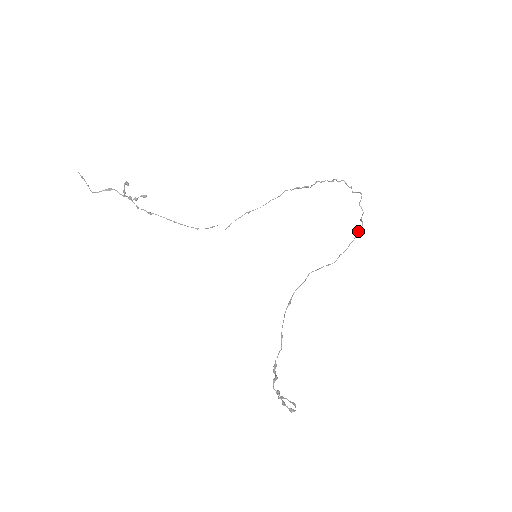
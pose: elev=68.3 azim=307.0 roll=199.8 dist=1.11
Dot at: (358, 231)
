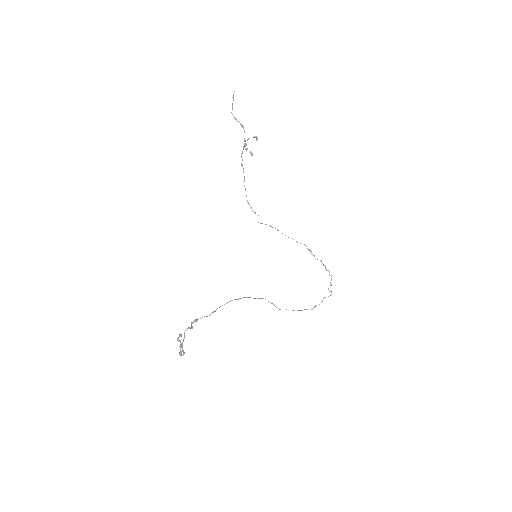
Dot at: (307, 309)
